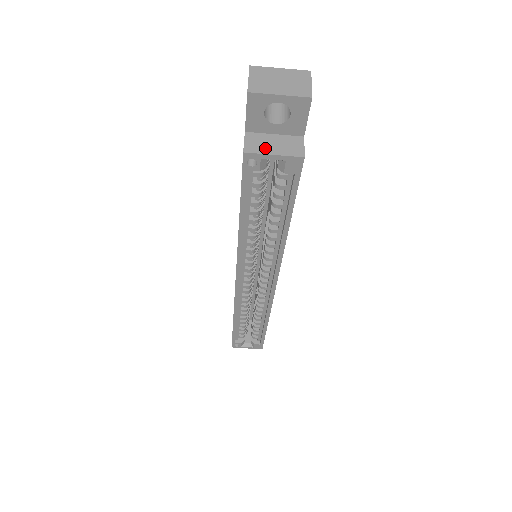
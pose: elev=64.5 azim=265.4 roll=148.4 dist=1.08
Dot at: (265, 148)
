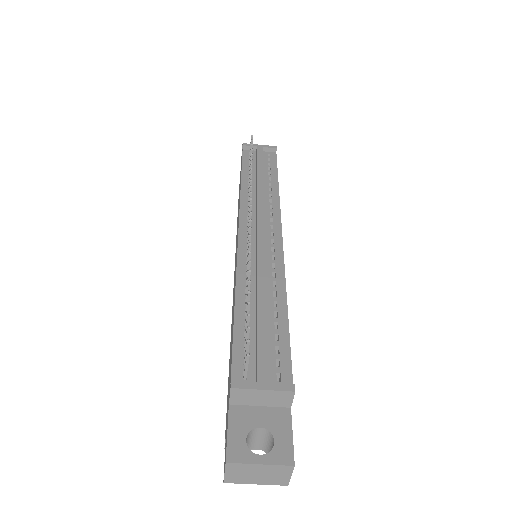
Dot at: occluded
